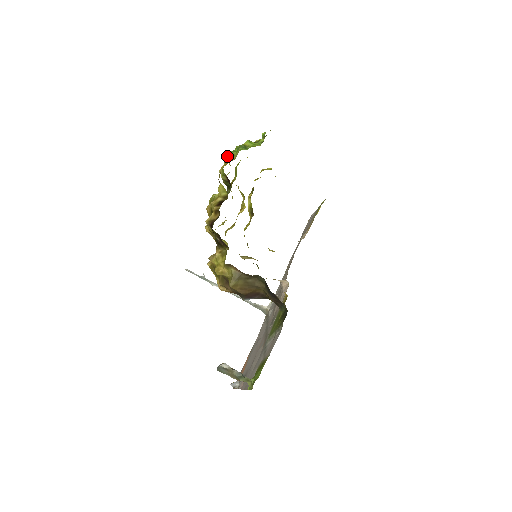
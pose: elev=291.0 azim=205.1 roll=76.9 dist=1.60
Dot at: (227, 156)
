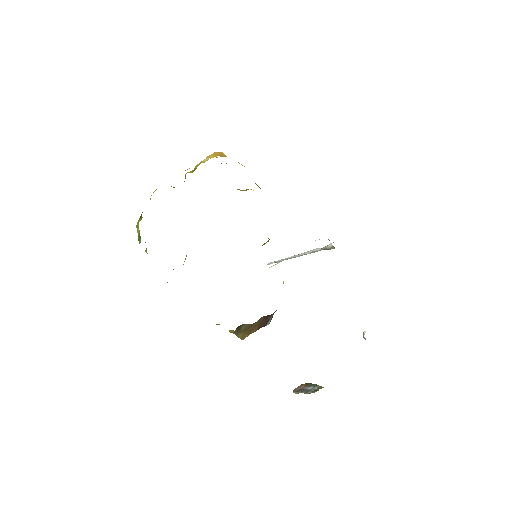
Dot at: occluded
